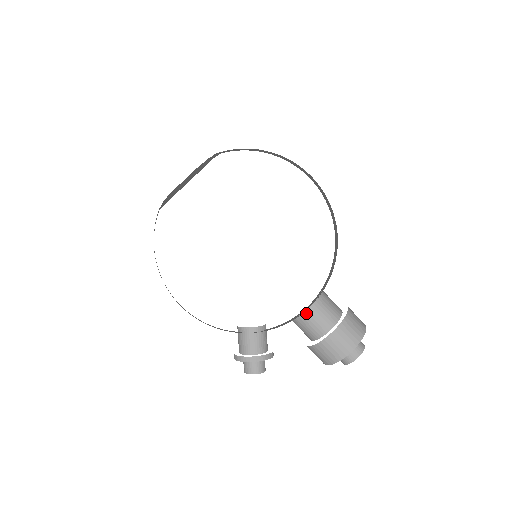
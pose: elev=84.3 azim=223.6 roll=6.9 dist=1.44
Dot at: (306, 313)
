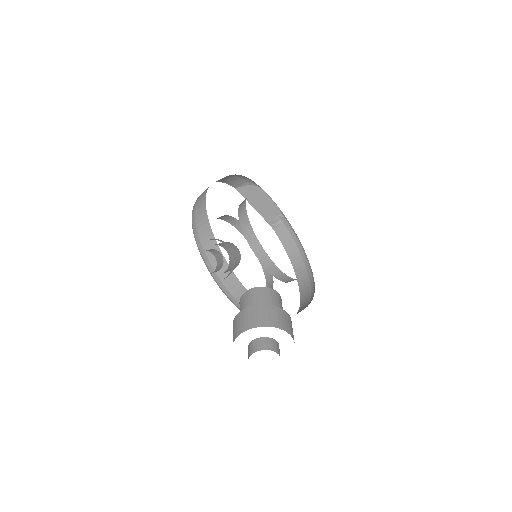
Dot at: (273, 290)
